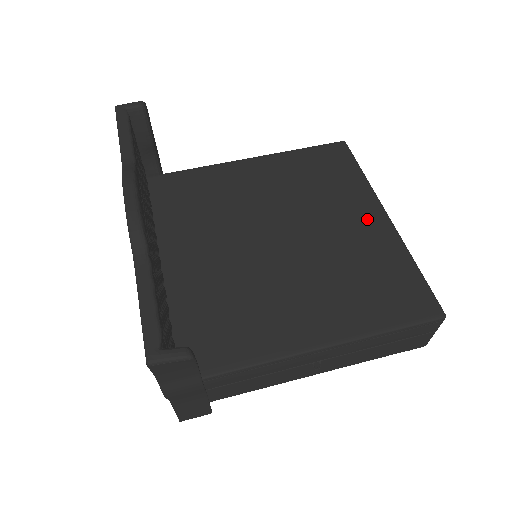
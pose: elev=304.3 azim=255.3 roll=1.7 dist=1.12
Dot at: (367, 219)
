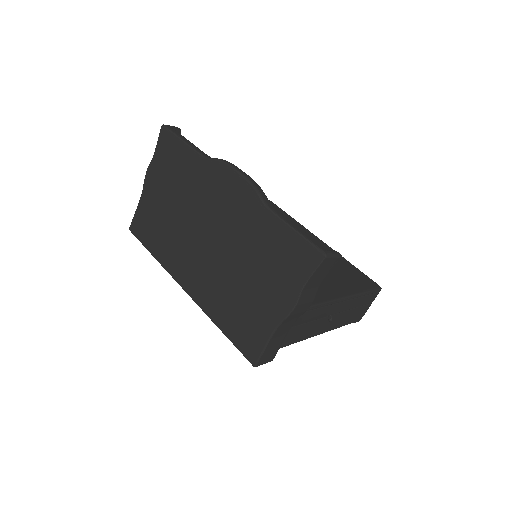
Dot at: occluded
